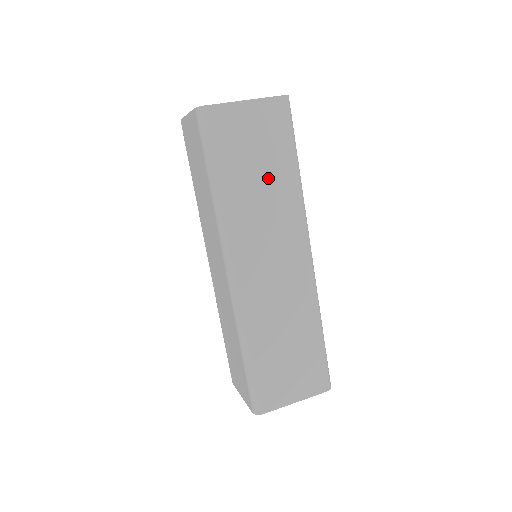
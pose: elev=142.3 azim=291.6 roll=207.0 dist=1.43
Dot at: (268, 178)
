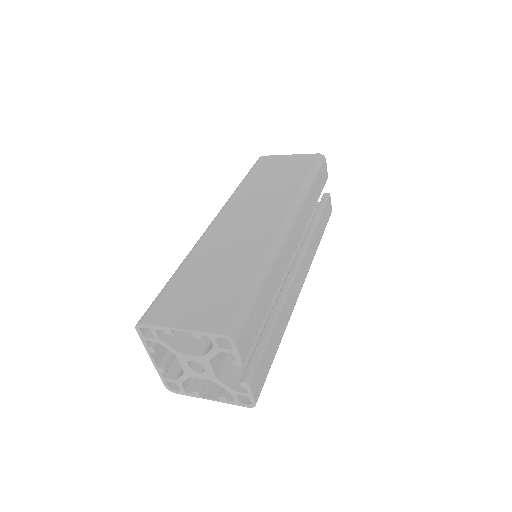
Dot at: (280, 182)
